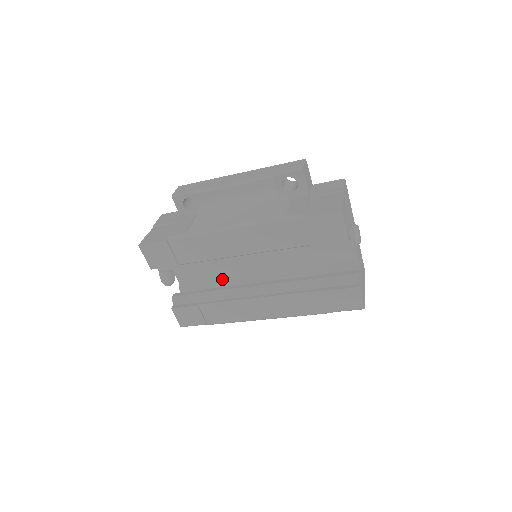
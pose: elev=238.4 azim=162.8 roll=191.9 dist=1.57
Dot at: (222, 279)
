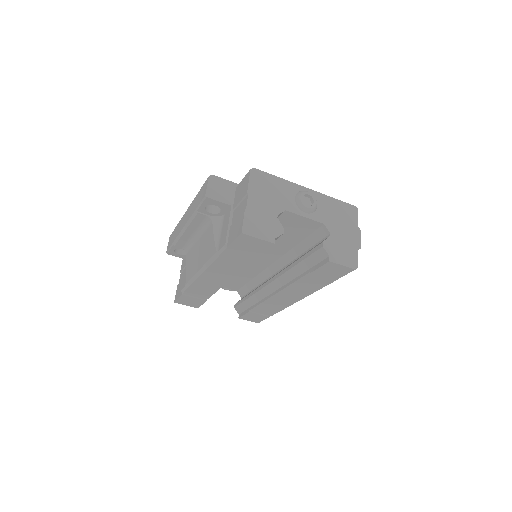
Dot at: (255, 278)
